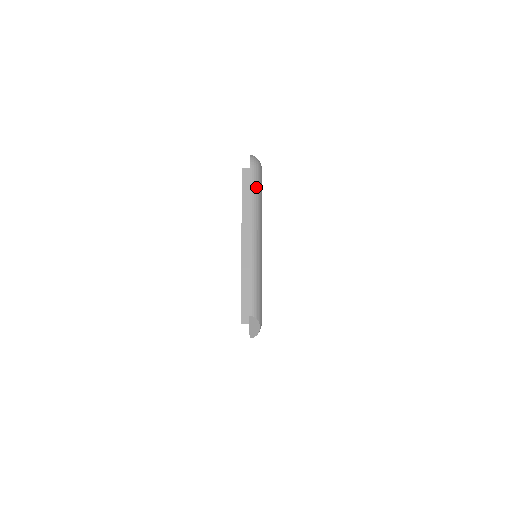
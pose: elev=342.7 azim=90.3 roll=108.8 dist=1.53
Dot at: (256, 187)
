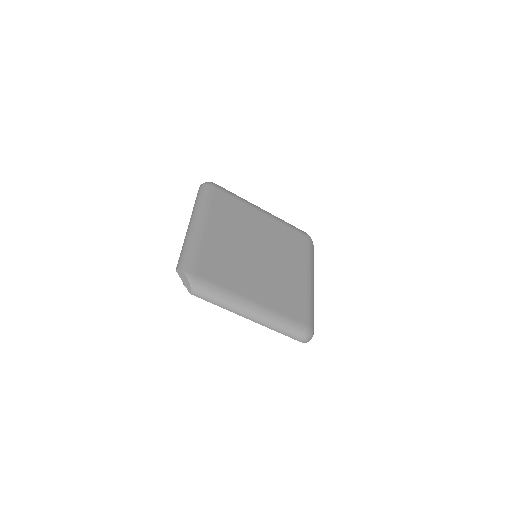
Dot at: (200, 195)
